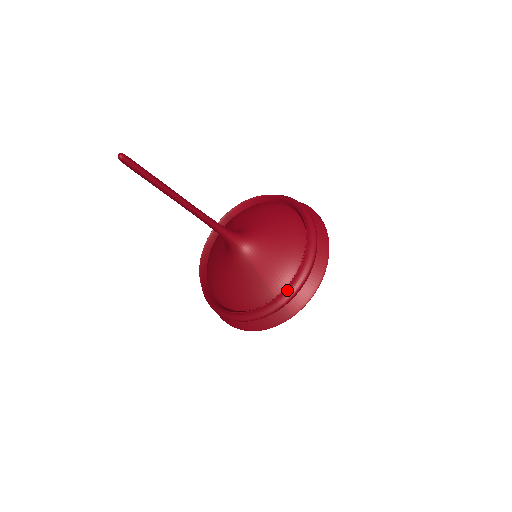
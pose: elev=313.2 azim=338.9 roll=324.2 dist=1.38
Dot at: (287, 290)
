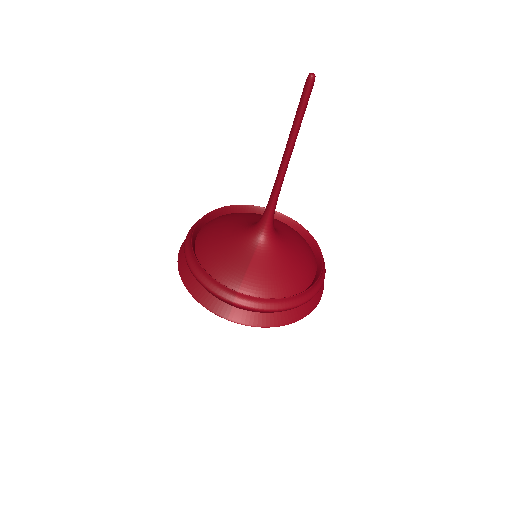
Dot at: (252, 299)
